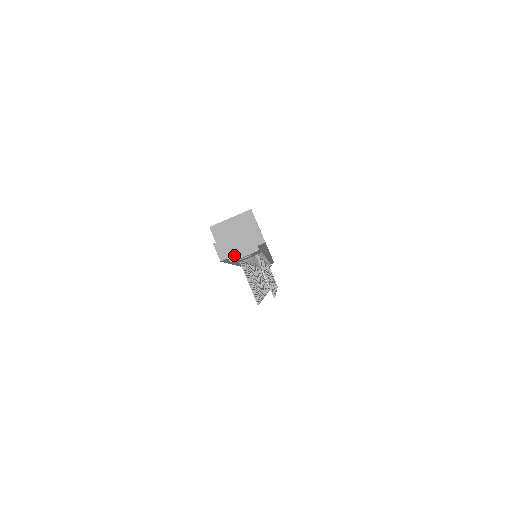
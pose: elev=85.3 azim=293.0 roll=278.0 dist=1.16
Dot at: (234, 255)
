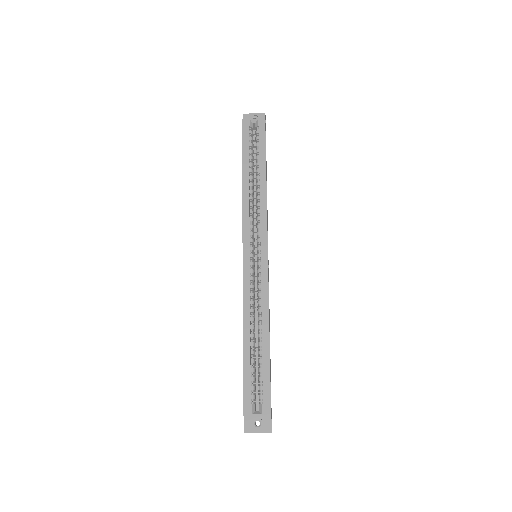
Dot at: occluded
